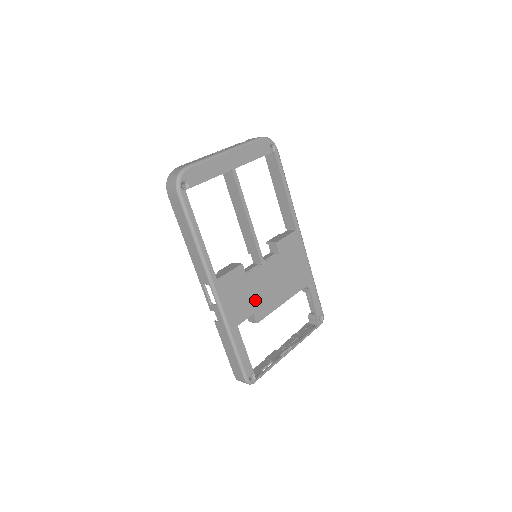
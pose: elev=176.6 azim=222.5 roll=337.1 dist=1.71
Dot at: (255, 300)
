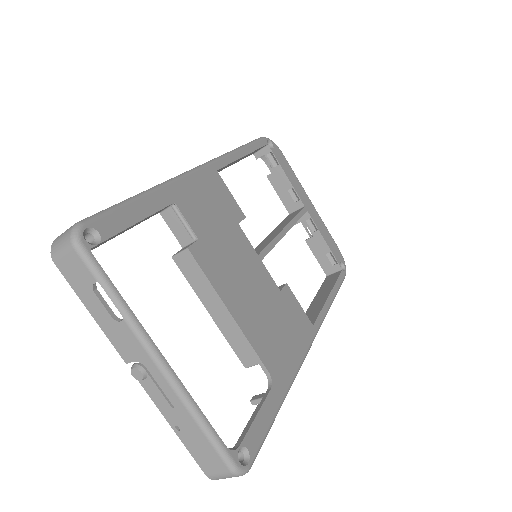
Dot at: (216, 243)
